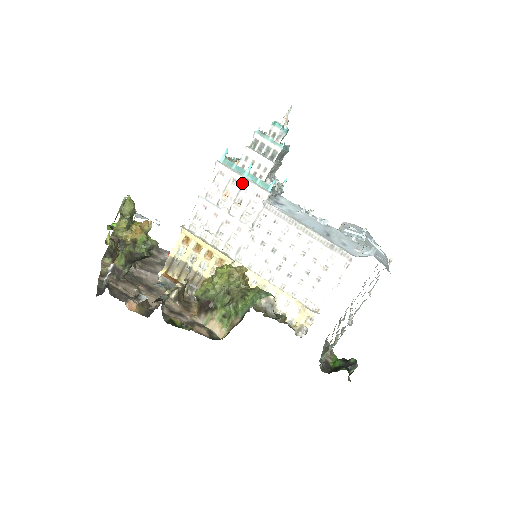
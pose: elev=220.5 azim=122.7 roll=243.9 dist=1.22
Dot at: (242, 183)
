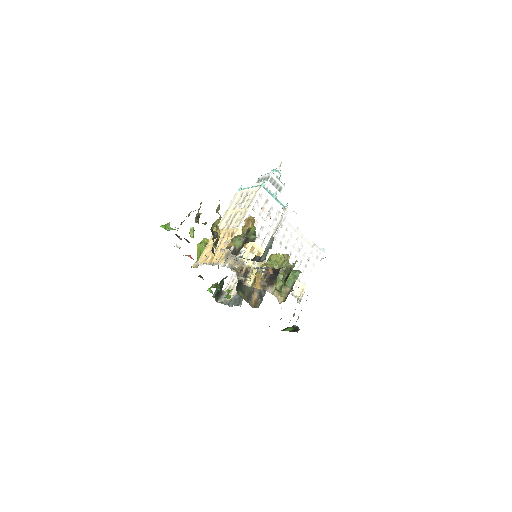
Dot at: (273, 203)
